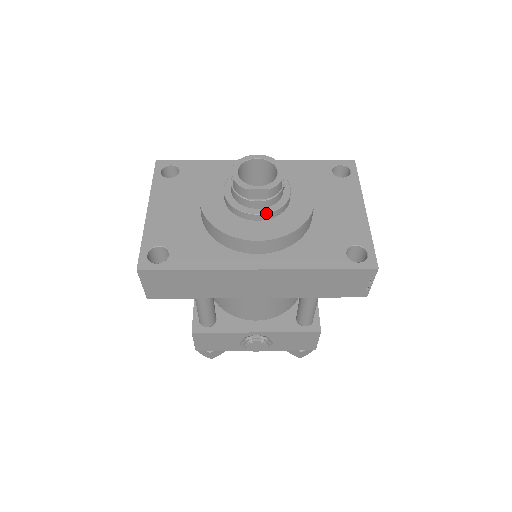
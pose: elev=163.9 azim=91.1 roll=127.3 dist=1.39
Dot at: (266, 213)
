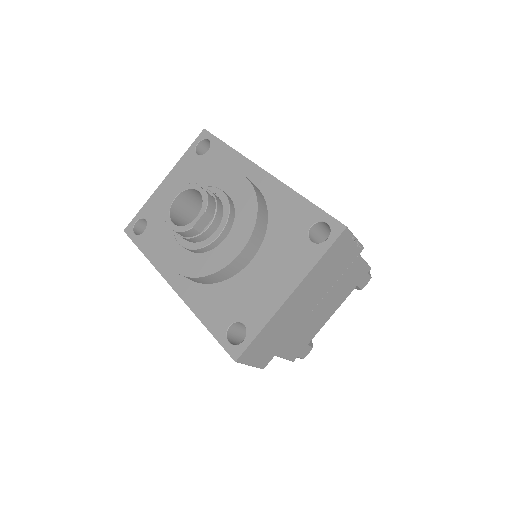
Dot at: (184, 247)
